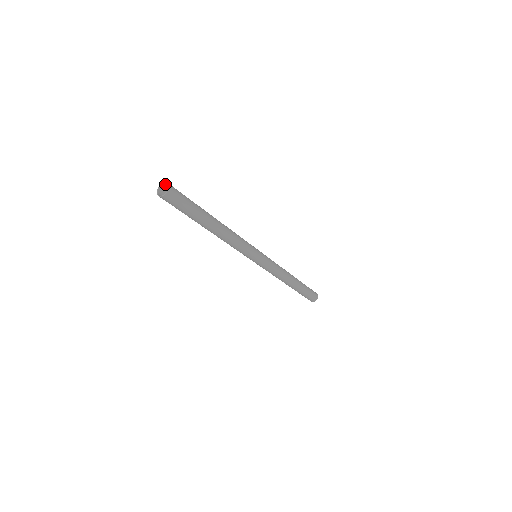
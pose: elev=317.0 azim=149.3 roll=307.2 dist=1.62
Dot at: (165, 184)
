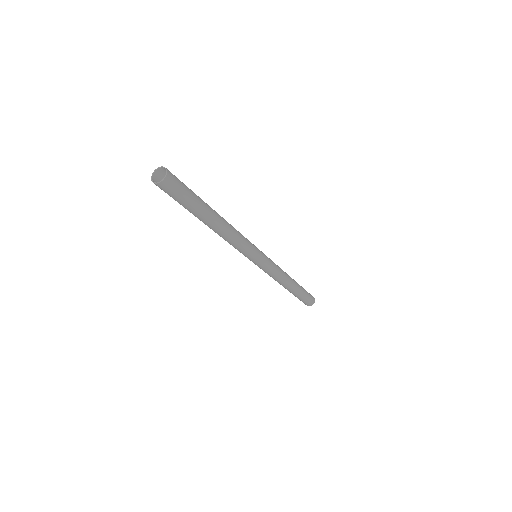
Dot at: (157, 171)
